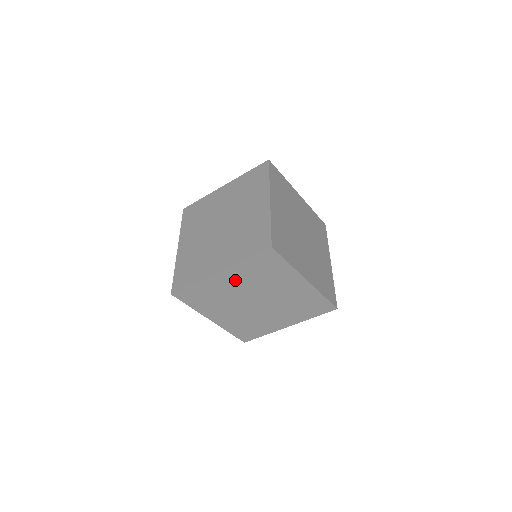
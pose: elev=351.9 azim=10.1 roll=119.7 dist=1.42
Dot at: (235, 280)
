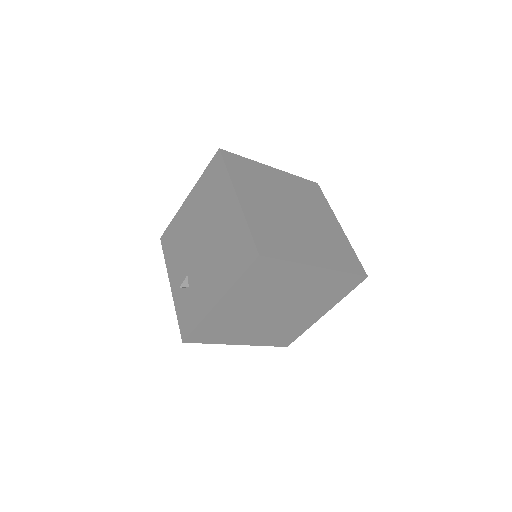
Dot at: (309, 282)
